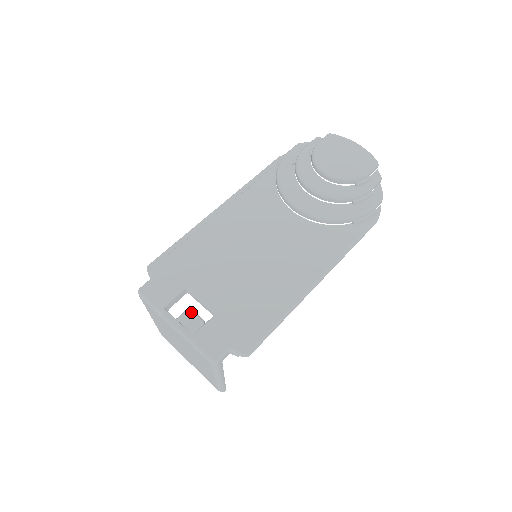
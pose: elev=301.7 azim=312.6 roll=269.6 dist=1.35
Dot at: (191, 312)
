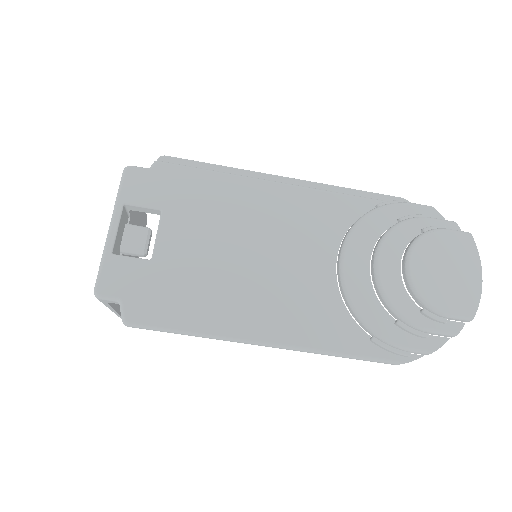
Dot at: (146, 234)
